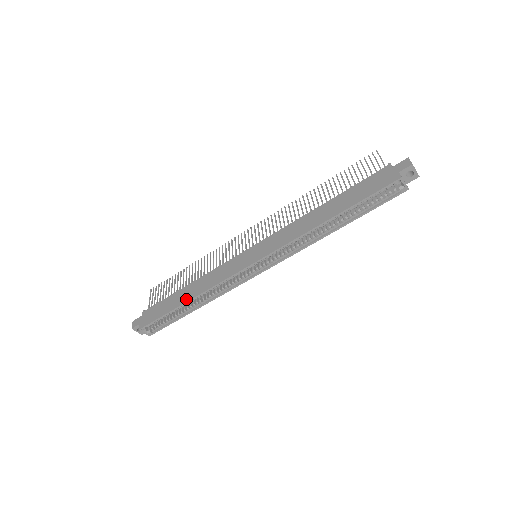
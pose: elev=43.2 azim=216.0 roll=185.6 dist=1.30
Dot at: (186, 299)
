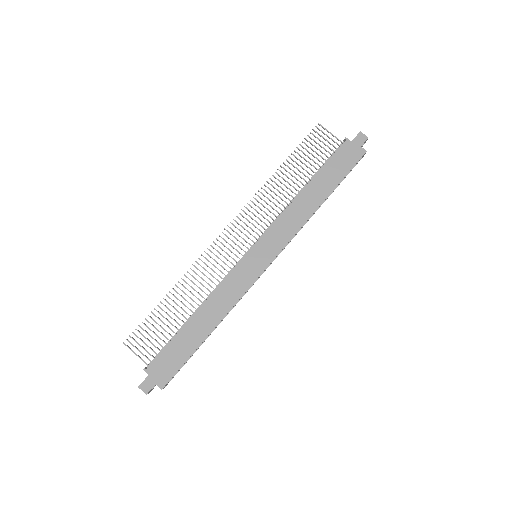
Dot at: (207, 330)
